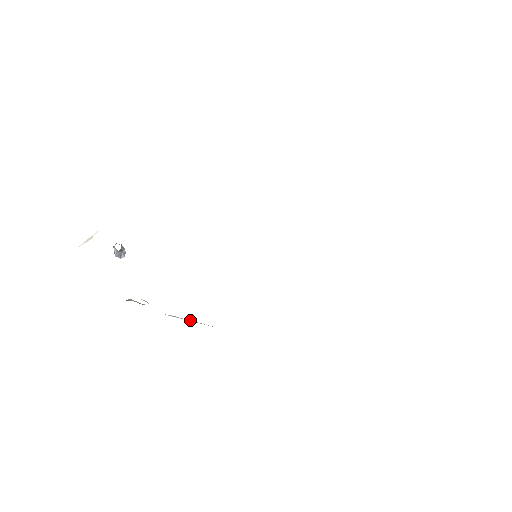
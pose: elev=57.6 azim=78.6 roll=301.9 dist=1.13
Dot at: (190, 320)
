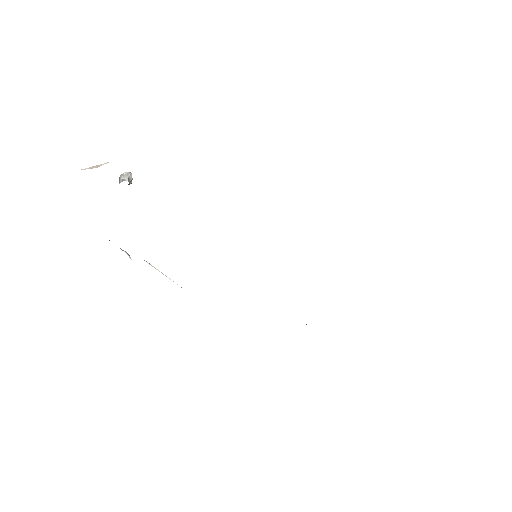
Dot at: occluded
